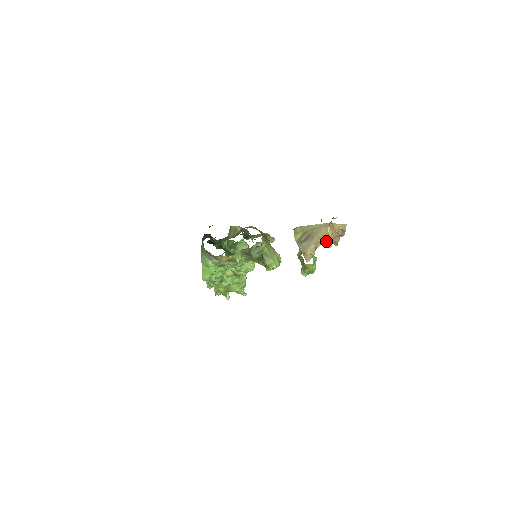
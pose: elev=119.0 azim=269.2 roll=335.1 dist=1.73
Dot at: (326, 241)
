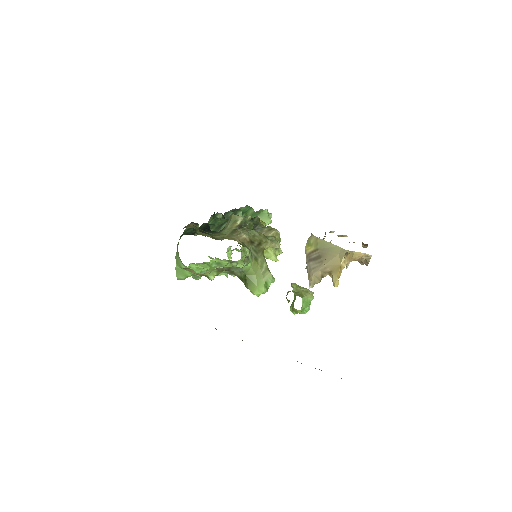
Dot at: (334, 276)
